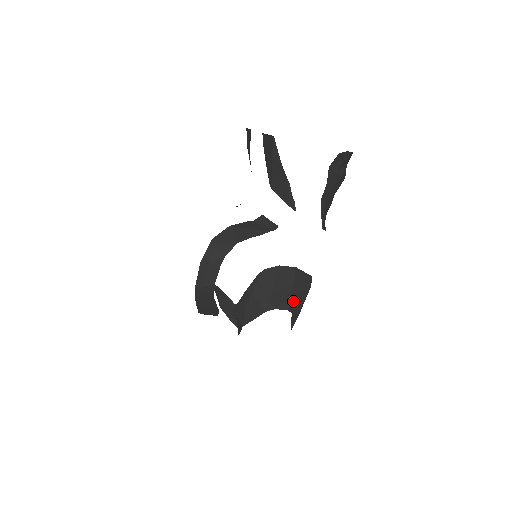
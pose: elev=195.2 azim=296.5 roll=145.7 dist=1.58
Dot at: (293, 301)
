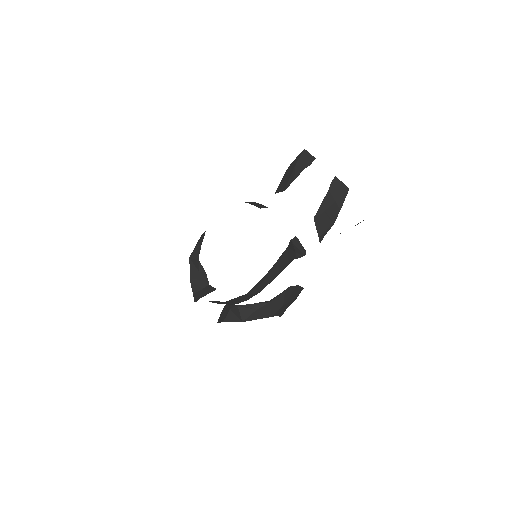
Dot at: (285, 310)
